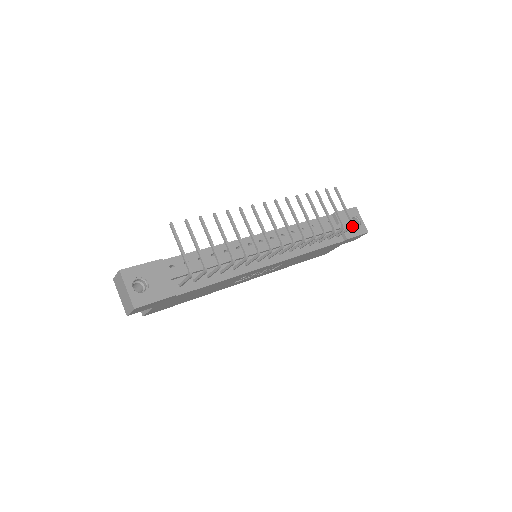
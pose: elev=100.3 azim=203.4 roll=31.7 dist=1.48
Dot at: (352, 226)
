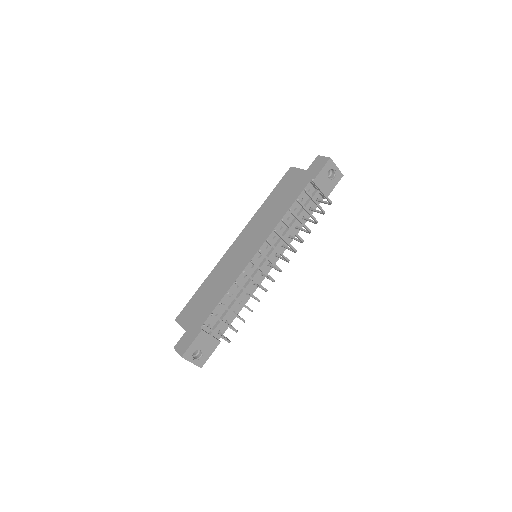
Dot at: occluded
